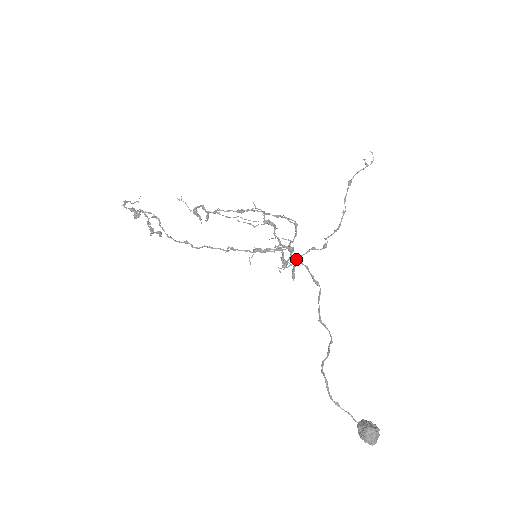
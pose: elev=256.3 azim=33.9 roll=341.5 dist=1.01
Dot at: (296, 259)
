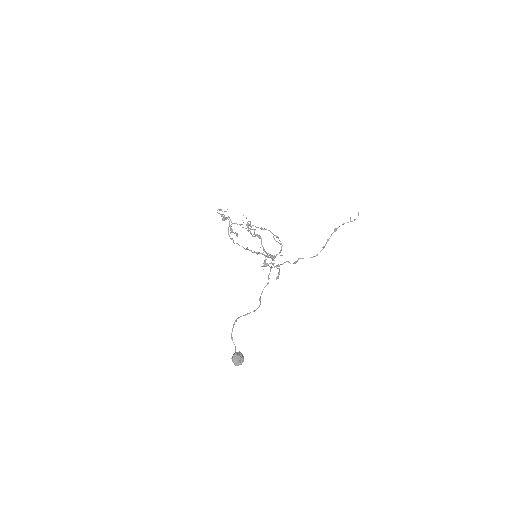
Dot at: (278, 265)
